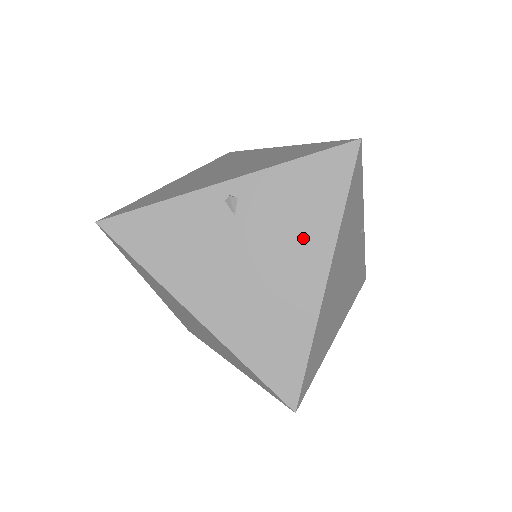
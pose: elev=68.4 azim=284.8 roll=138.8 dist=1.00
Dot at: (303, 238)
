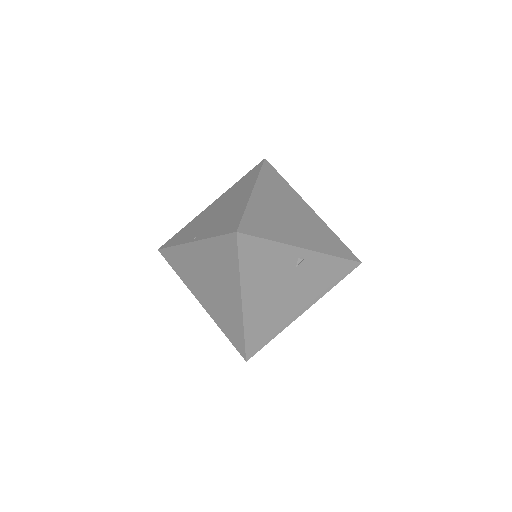
Dot at: (310, 292)
